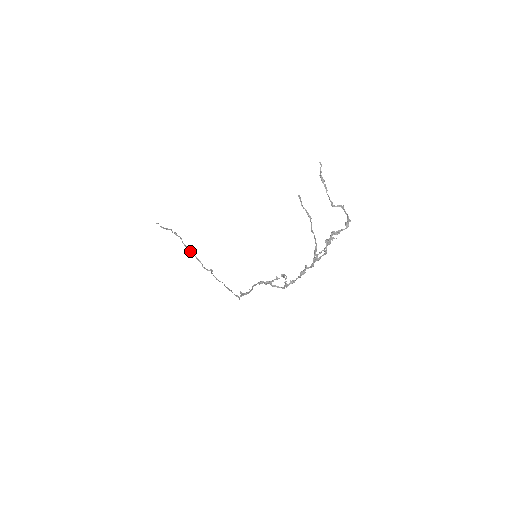
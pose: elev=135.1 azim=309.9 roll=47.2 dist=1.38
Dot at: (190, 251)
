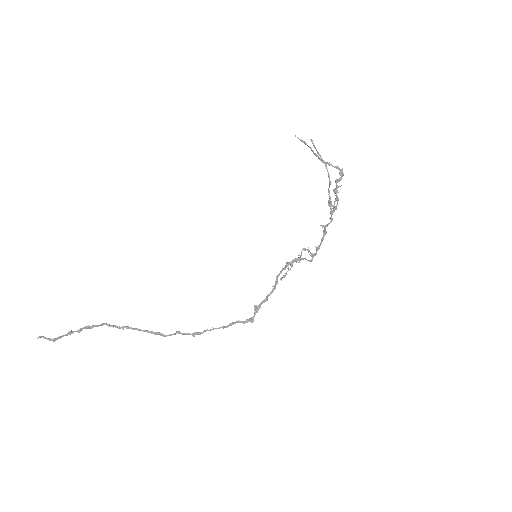
Dot at: (132, 328)
